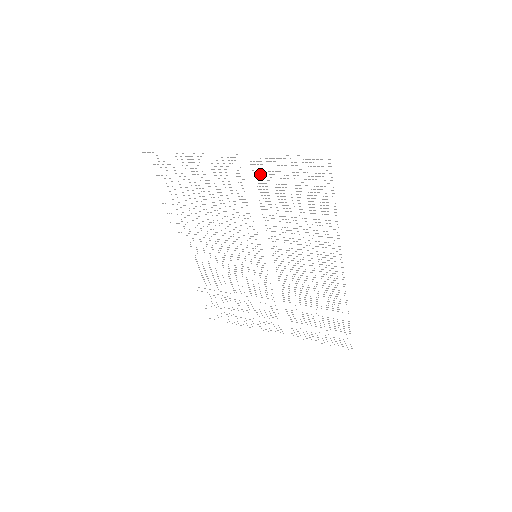
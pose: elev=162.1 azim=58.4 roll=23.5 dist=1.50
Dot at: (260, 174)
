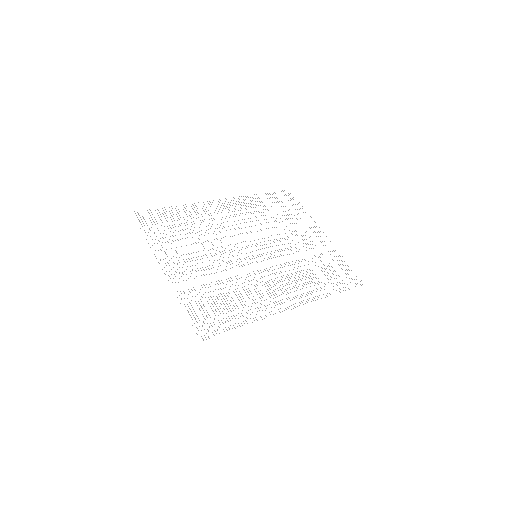
Dot at: occluded
